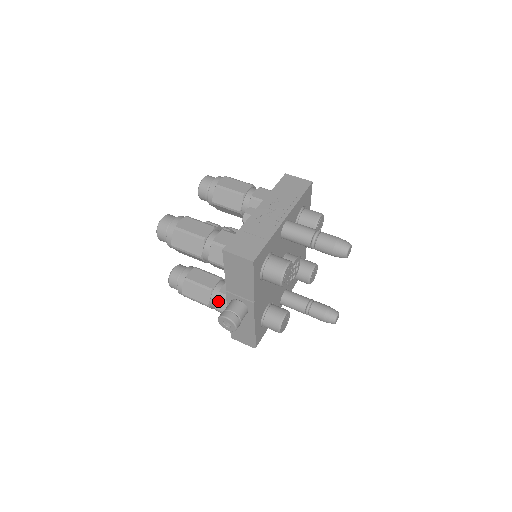
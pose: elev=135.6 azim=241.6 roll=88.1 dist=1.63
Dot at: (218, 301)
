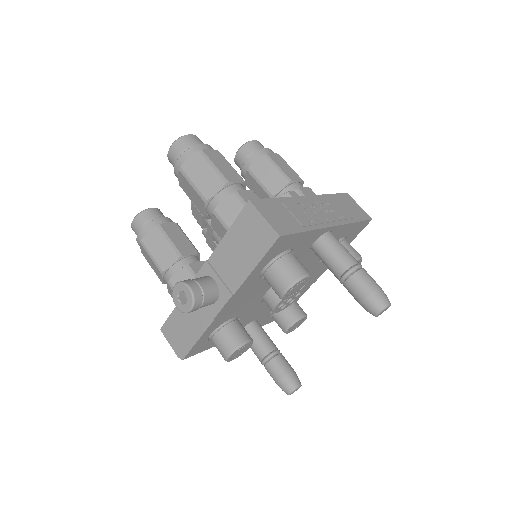
Dot at: (179, 274)
